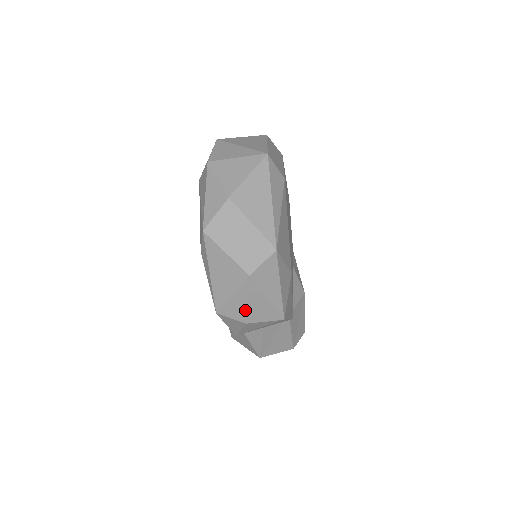
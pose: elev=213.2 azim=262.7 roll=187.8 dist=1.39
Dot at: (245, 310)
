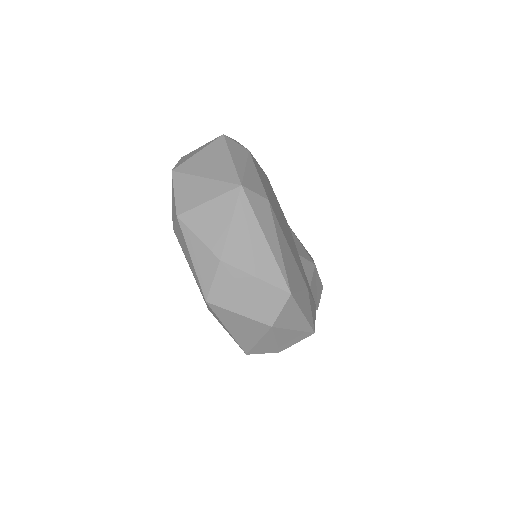
Dot at: (275, 346)
